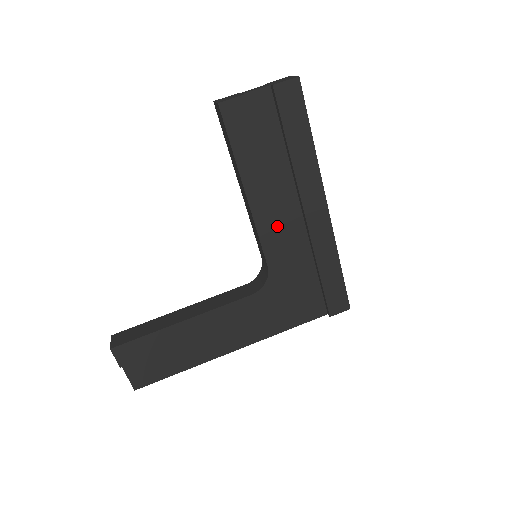
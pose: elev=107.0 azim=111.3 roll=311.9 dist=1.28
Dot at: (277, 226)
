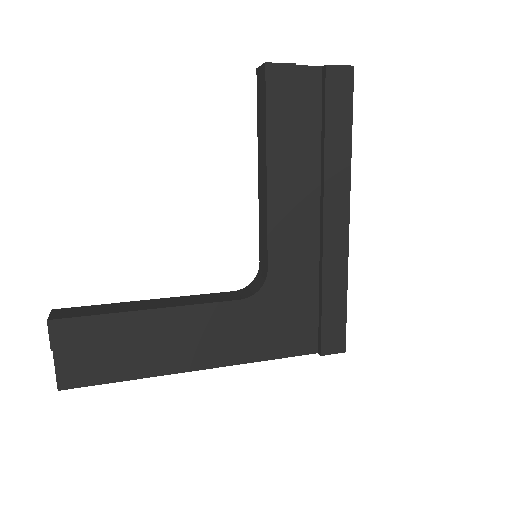
Dot at: (290, 223)
